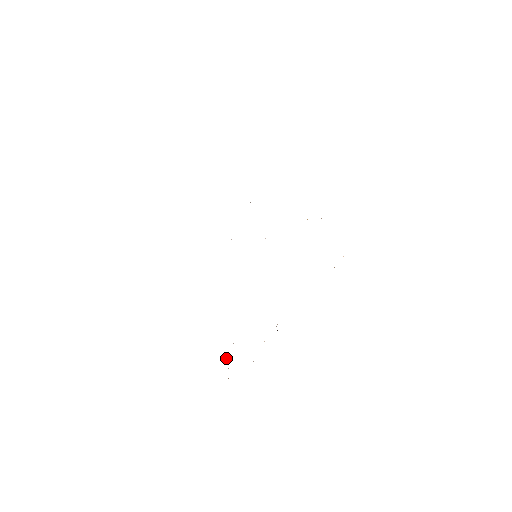
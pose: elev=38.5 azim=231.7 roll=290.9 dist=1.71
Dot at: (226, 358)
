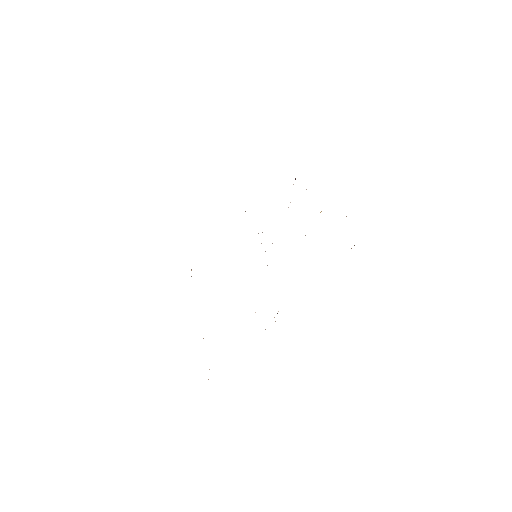
Dot at: occluded
